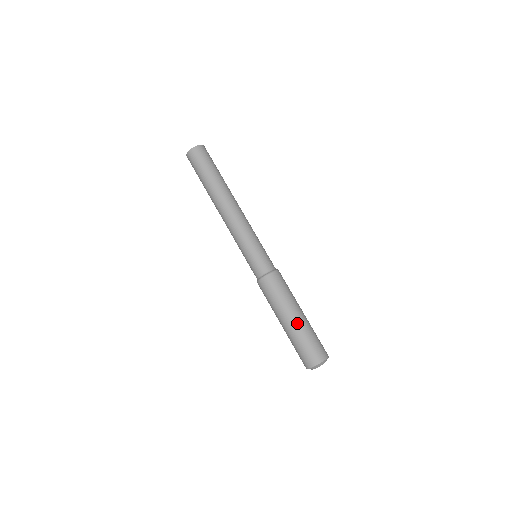
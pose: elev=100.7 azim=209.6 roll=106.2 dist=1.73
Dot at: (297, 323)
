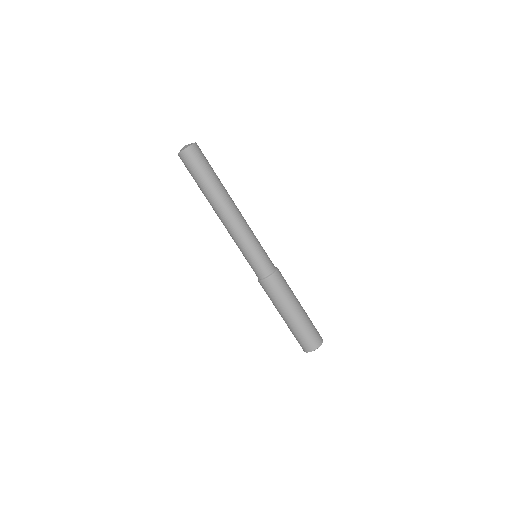
Dot at: (292, 321)
